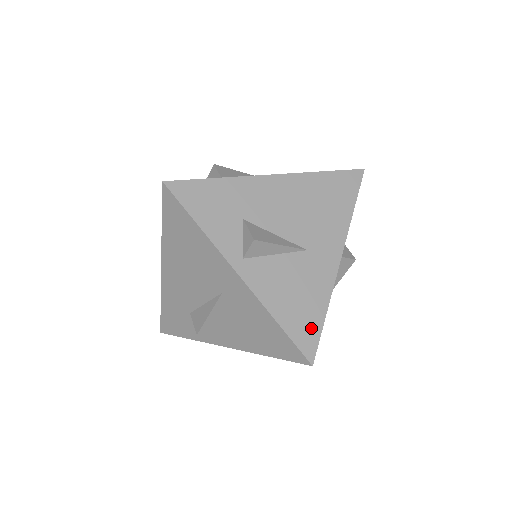
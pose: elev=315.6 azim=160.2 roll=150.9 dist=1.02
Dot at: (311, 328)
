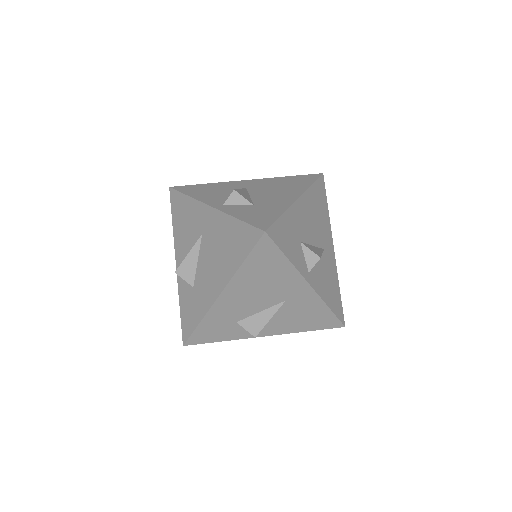
Dot at: (328, 319)
